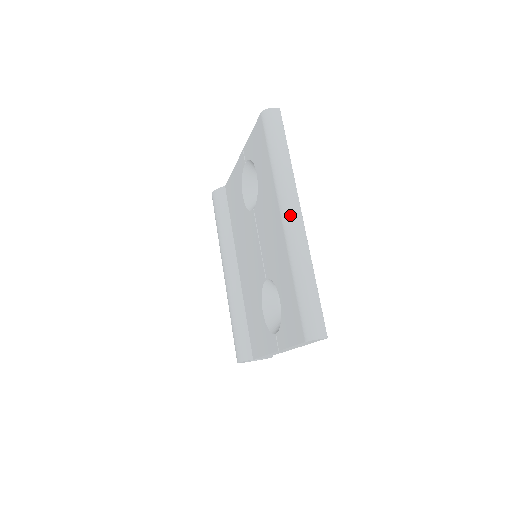
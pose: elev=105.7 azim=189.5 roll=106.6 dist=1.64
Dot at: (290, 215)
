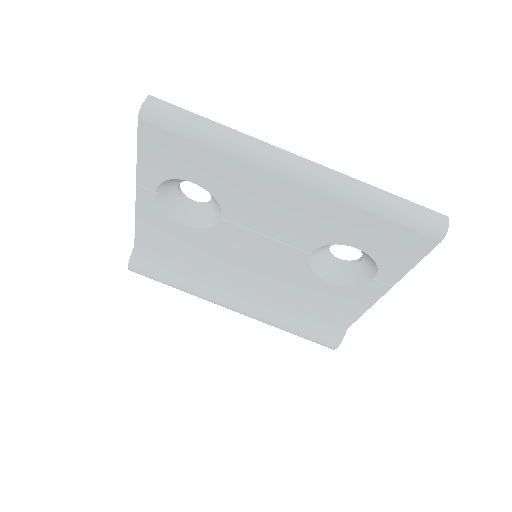
Dot at: (297, 168)
